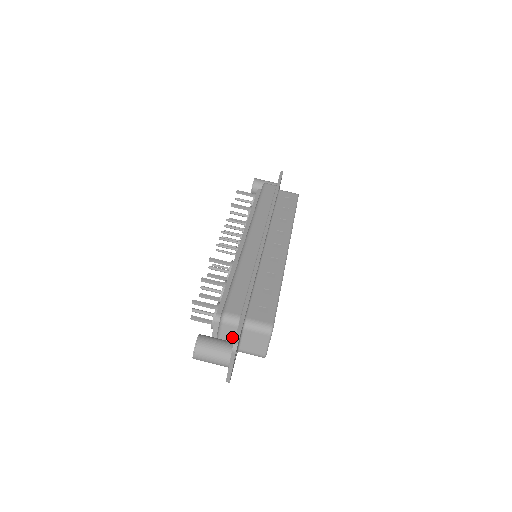
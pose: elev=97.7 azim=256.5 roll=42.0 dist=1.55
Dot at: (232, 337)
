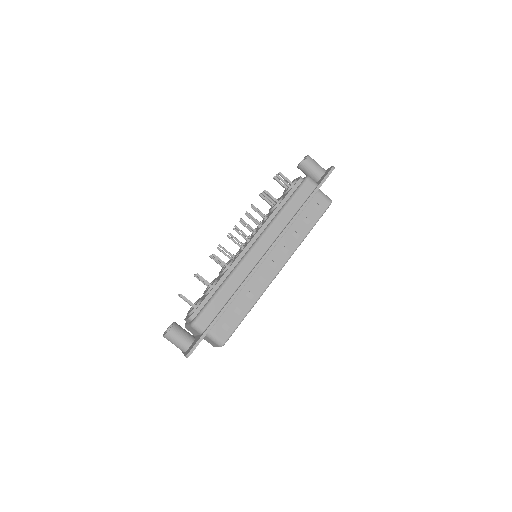
Dot at: (196, 333)
